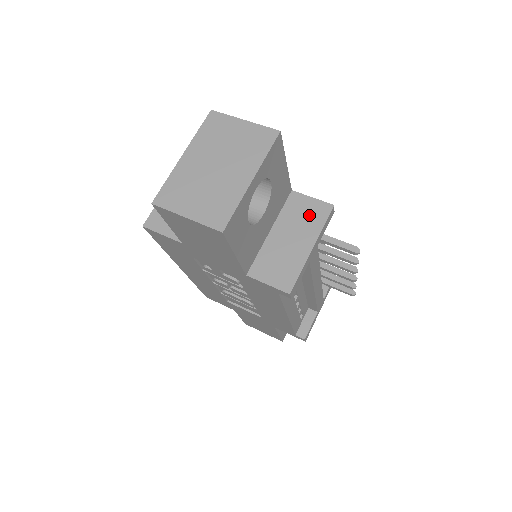
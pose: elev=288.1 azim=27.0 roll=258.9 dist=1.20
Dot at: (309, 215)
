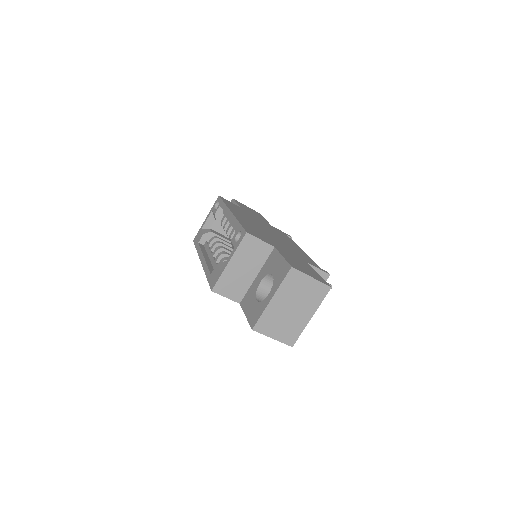
Dot at: occluded
